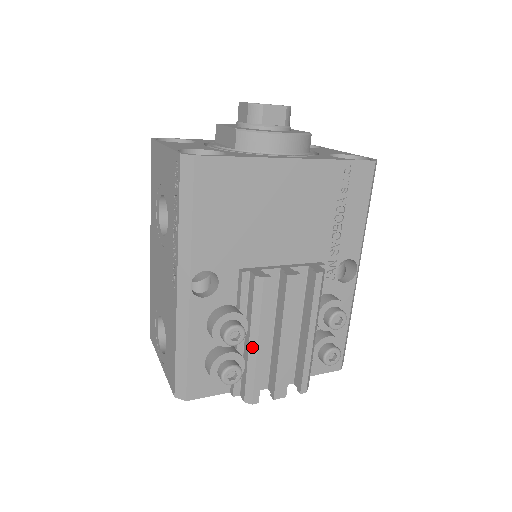
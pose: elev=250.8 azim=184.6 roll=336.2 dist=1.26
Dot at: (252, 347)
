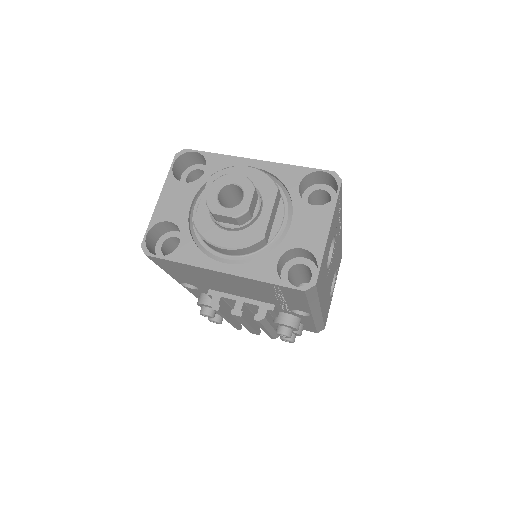
Dot at: occluded
